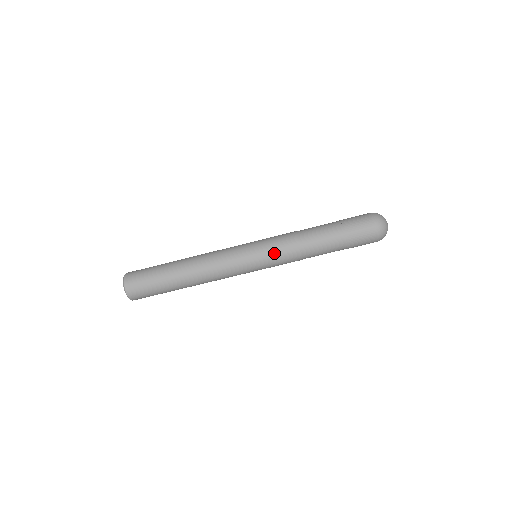
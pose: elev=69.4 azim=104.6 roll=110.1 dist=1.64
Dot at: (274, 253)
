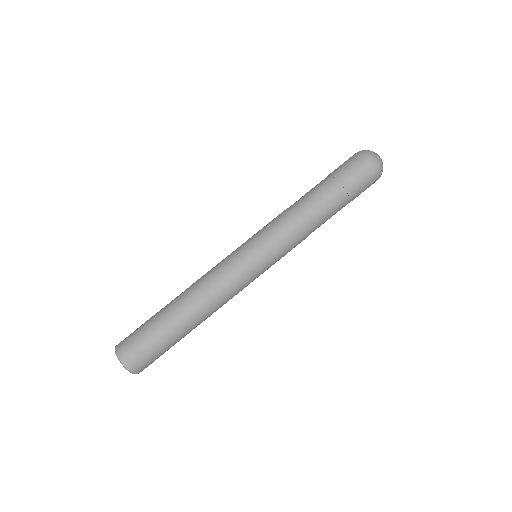
Dot at: (272, 237)
